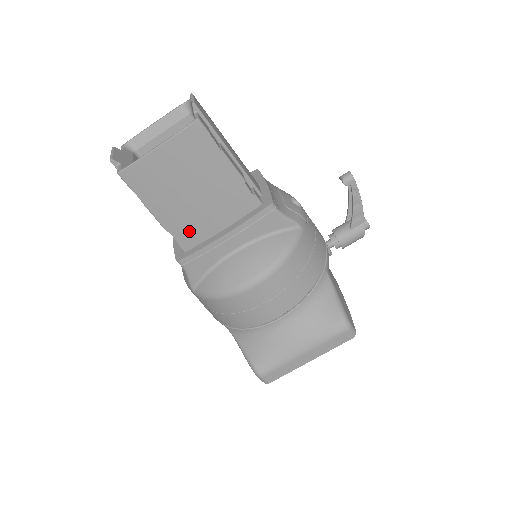
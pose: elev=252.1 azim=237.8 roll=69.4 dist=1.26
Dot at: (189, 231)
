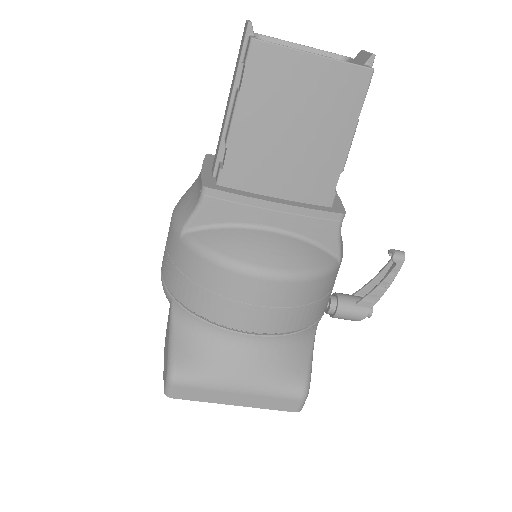
Dot at: (246, 167)
